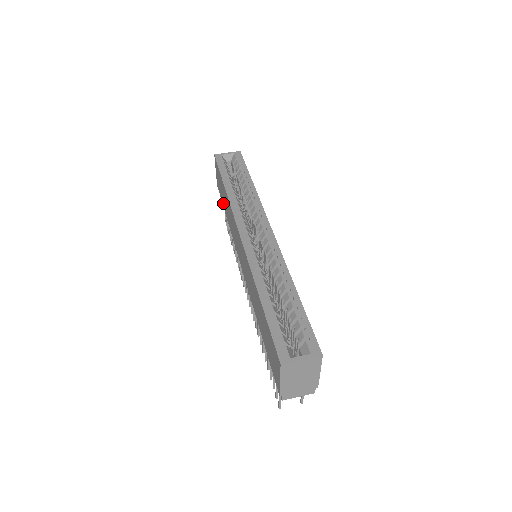
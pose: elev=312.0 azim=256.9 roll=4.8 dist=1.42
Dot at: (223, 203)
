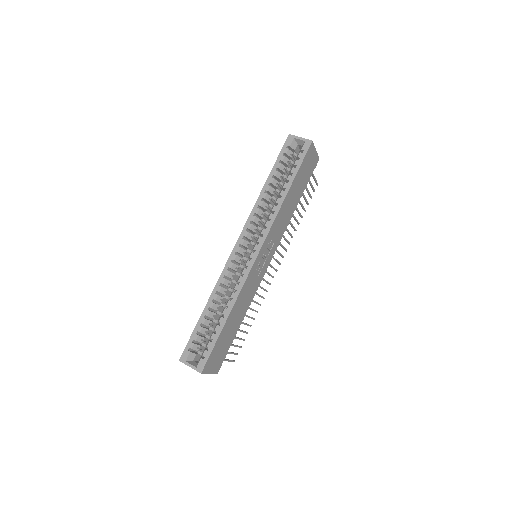
Dot at: occluded
